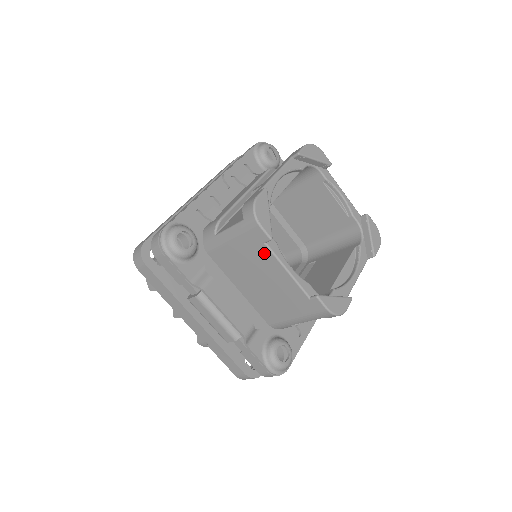
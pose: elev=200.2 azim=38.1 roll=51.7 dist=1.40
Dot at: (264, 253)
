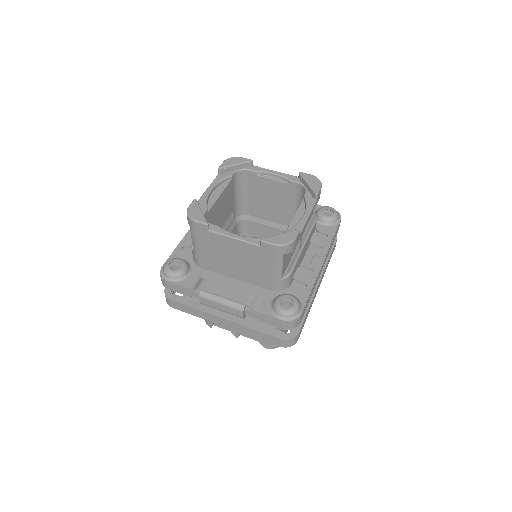
Dot at: (214, 238)
